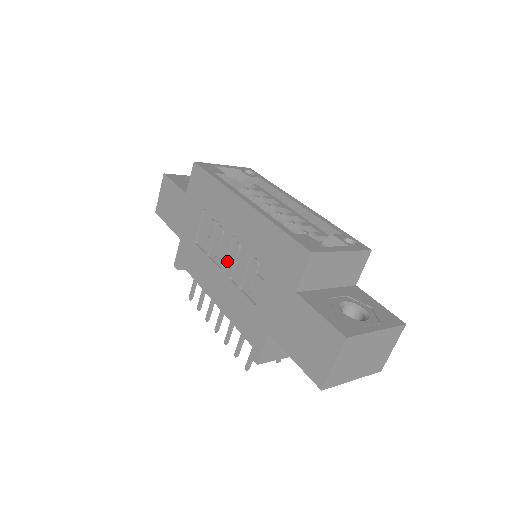
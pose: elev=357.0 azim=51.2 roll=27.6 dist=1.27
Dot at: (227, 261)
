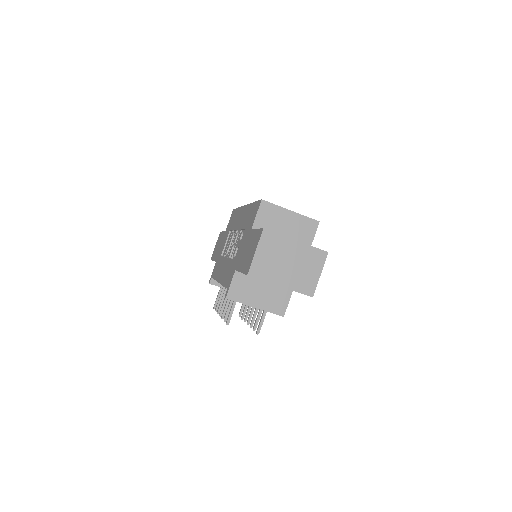
Dot at: occluded
